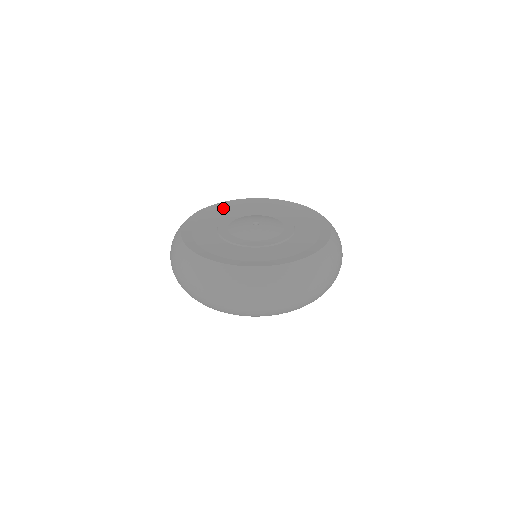
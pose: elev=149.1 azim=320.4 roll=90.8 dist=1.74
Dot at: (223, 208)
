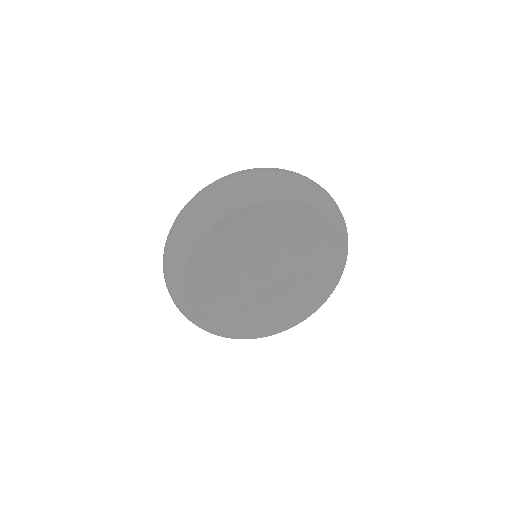
Dot at: (266, 215)
